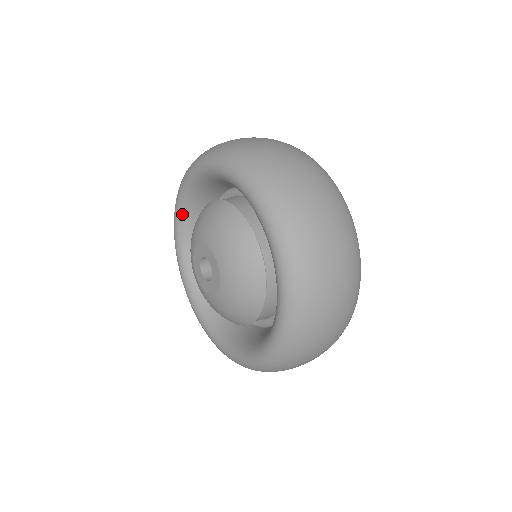
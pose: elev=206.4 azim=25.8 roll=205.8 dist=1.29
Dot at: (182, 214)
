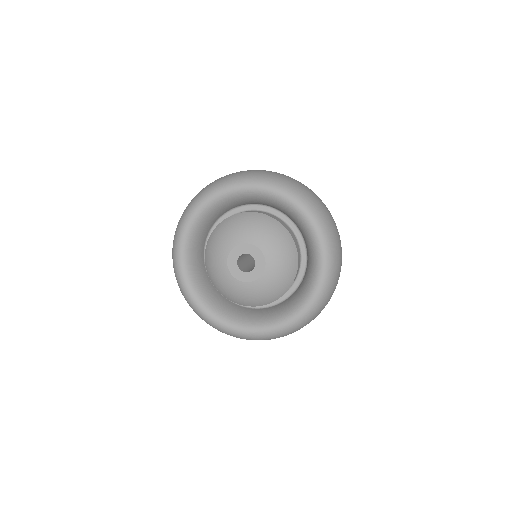
Dot at: (199, 218)
